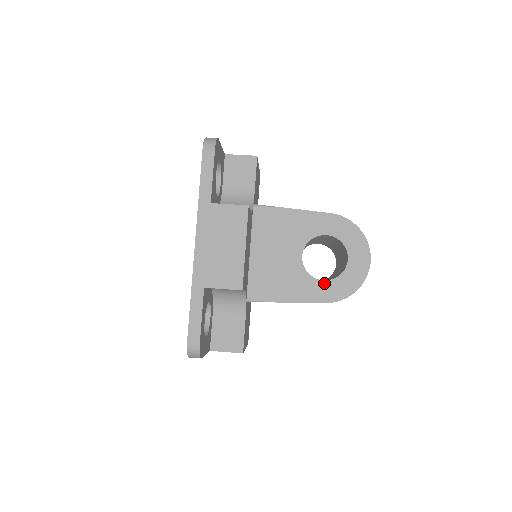
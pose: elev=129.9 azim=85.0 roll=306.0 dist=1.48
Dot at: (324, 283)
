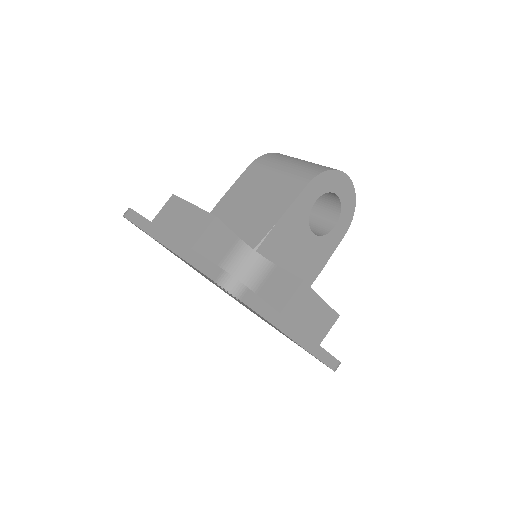
Dot at: (336, 228)
